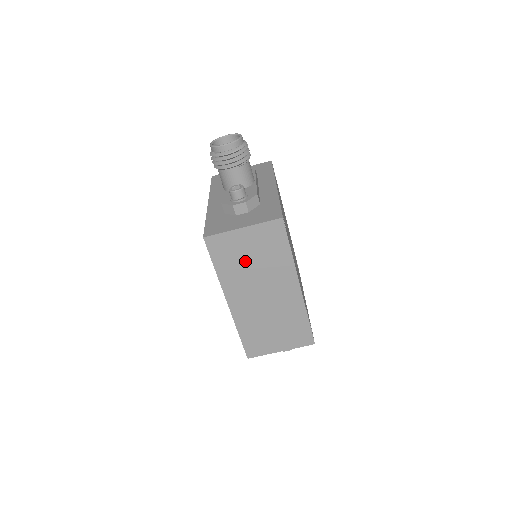
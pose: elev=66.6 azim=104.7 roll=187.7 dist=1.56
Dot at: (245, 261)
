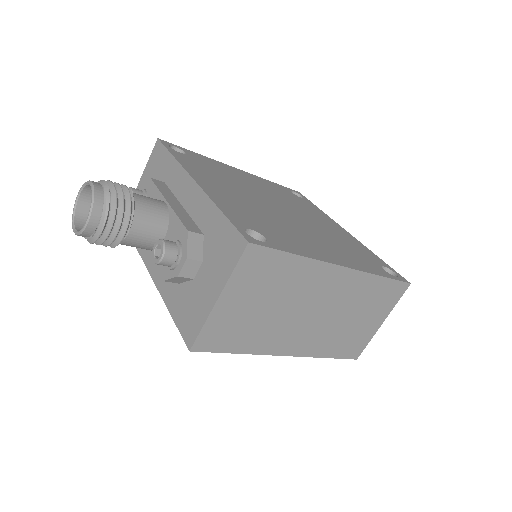
Dot at: (259, 316)
